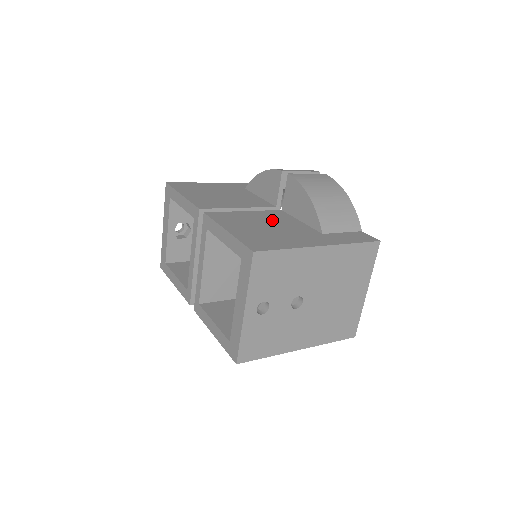
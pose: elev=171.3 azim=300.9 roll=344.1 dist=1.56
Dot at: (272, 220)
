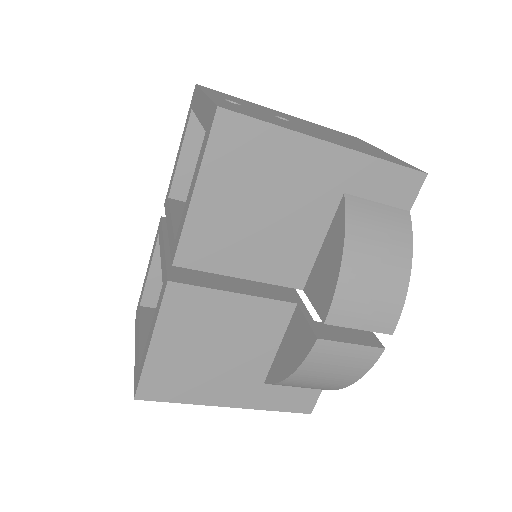
Dot at: occluded
